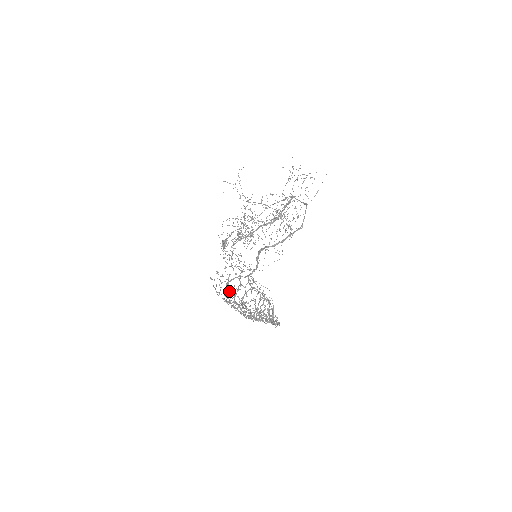
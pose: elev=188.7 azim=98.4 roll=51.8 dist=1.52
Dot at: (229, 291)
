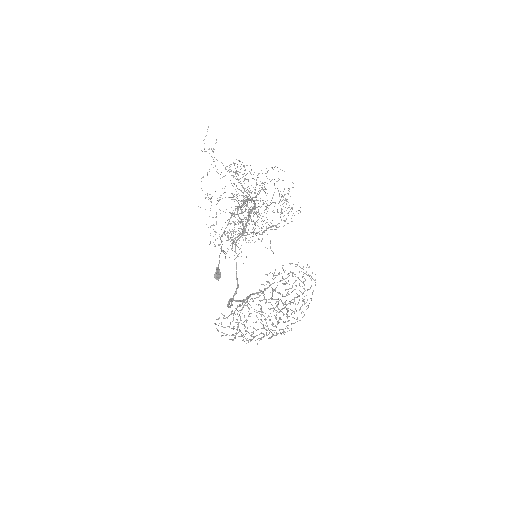
Dot at: occluded
